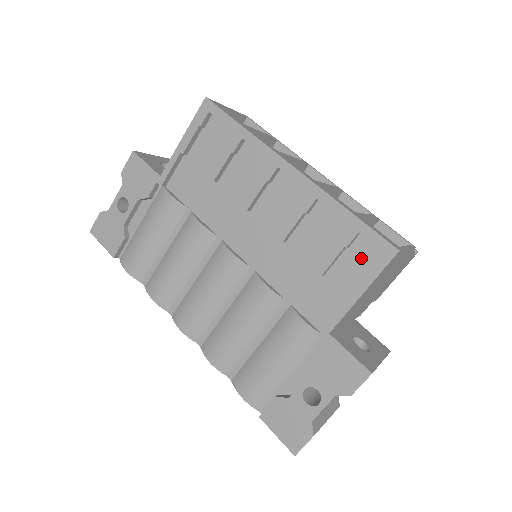
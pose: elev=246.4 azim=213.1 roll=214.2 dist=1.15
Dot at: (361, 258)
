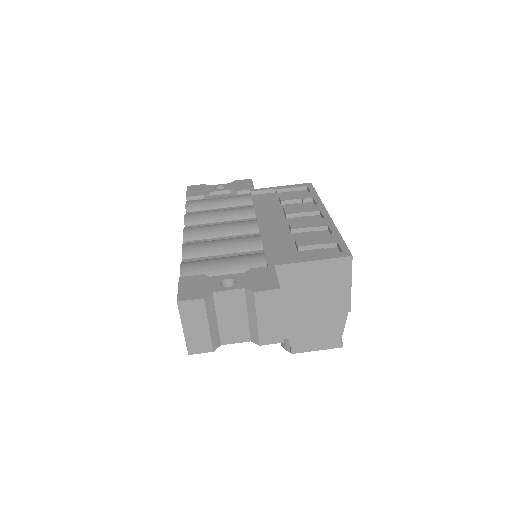
Dot at: occluded
